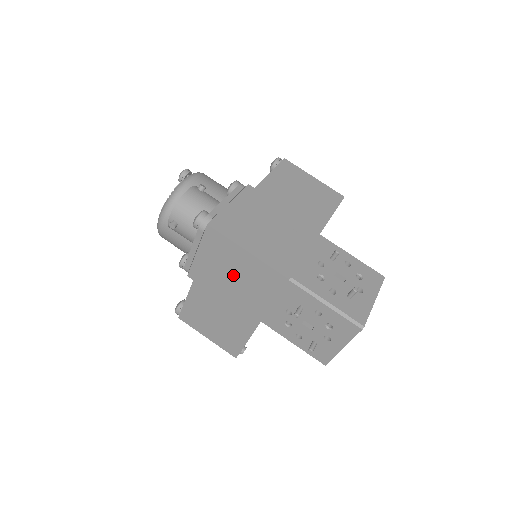
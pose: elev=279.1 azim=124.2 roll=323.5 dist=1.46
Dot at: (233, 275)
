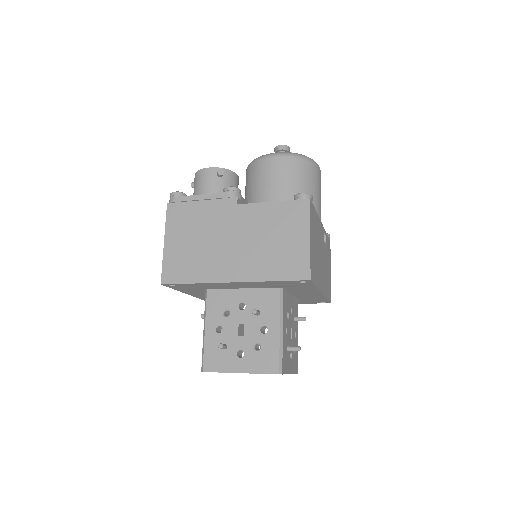
Dot at: occluded
